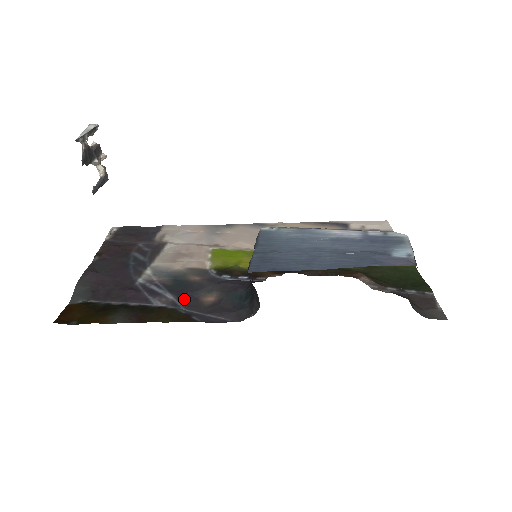
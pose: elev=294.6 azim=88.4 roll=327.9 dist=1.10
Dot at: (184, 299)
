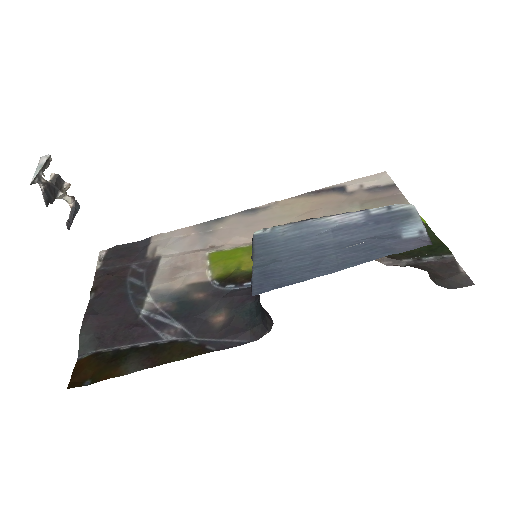
Dot at: (193, 326)
